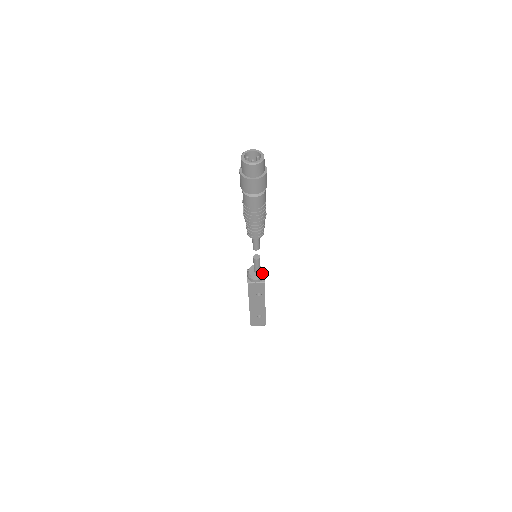
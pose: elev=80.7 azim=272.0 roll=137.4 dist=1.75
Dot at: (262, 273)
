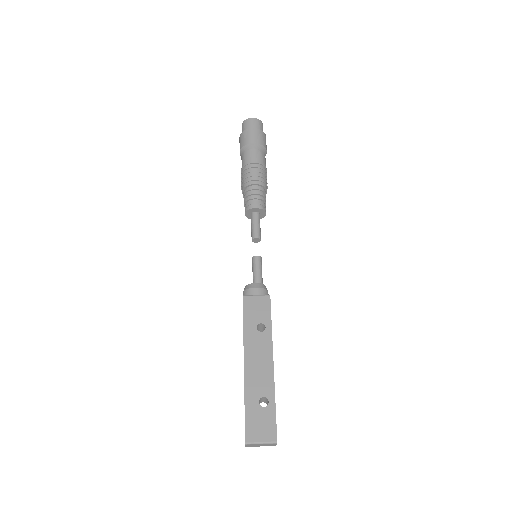
Dot at: (265, 287)
